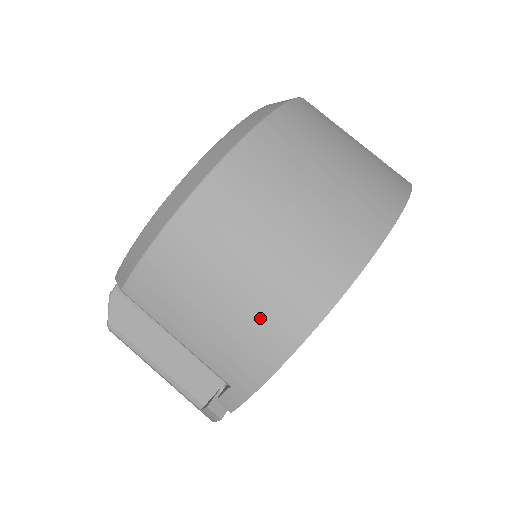
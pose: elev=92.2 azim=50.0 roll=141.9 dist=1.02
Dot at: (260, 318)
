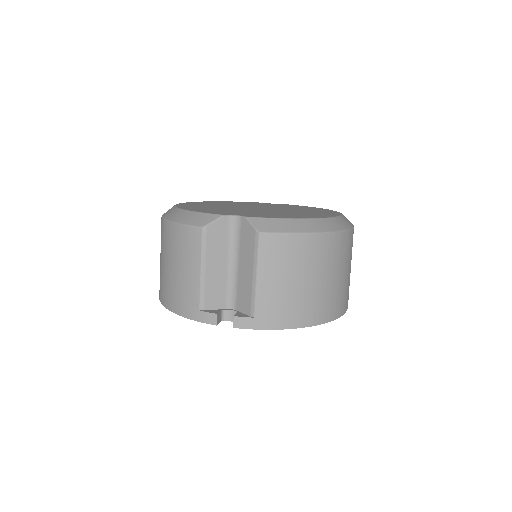
Dot at: (301, 304)
